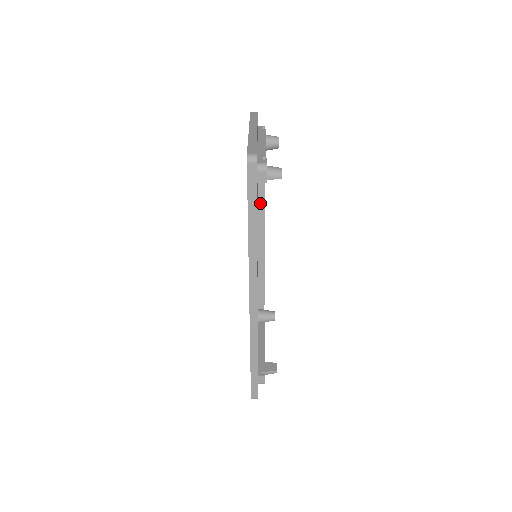
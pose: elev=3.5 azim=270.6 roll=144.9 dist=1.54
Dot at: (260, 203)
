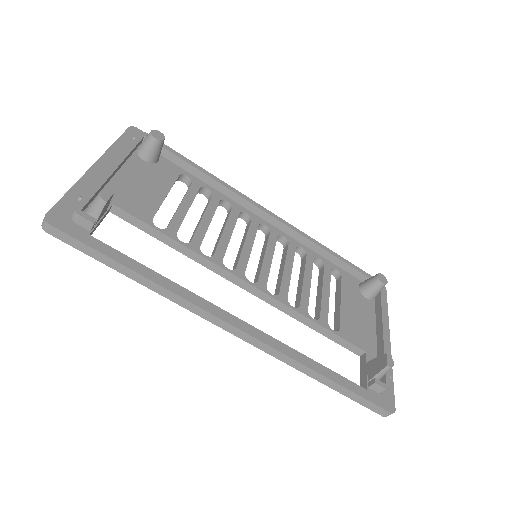
Dot at: (228, 194)
